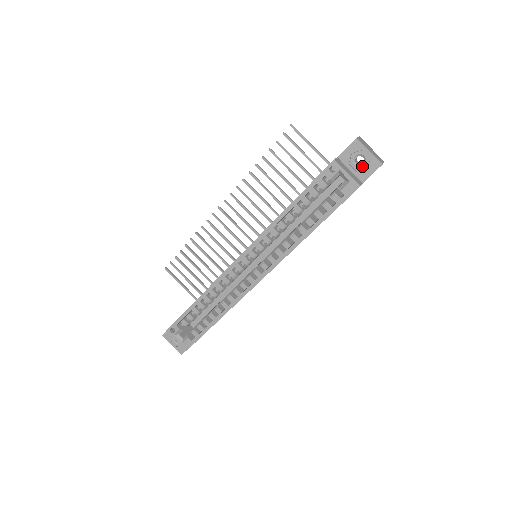
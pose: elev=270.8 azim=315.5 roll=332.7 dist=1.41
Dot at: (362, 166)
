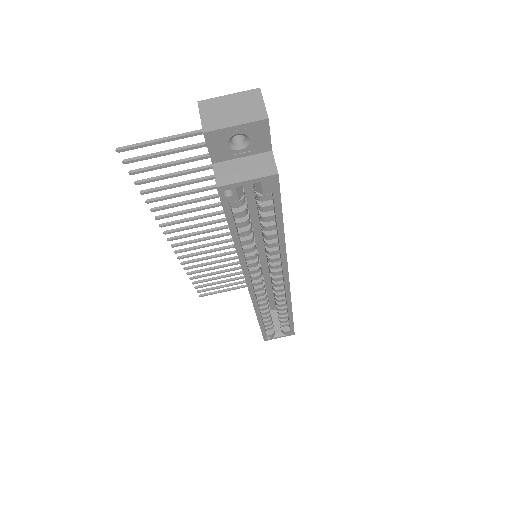
Dot at: (249, 142)
